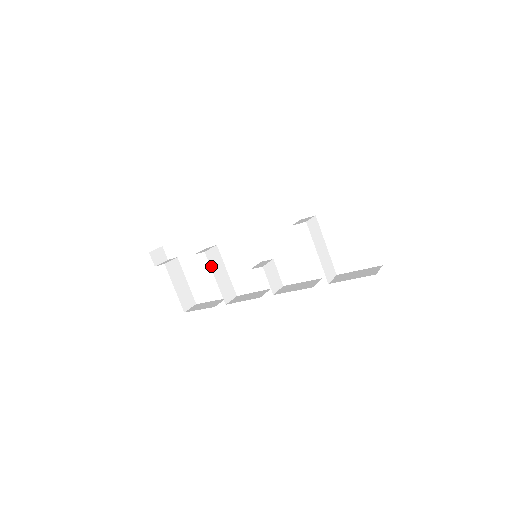
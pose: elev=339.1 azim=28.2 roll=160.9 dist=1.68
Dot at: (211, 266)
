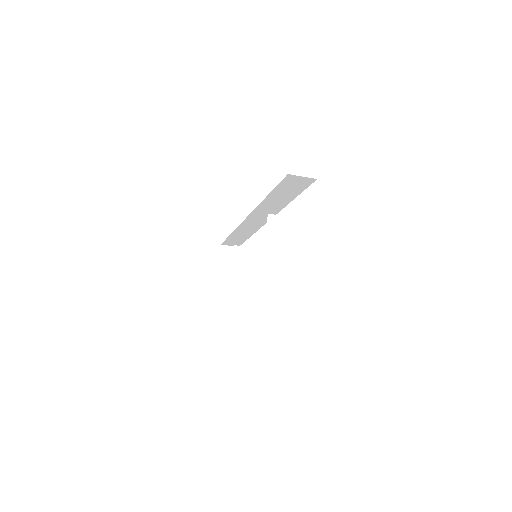
Dot at: (234, 260)
